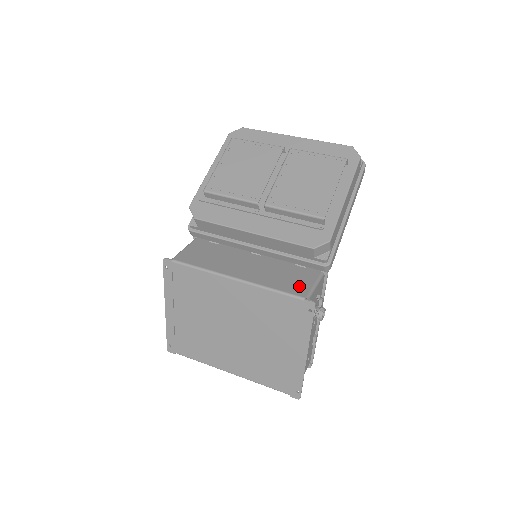
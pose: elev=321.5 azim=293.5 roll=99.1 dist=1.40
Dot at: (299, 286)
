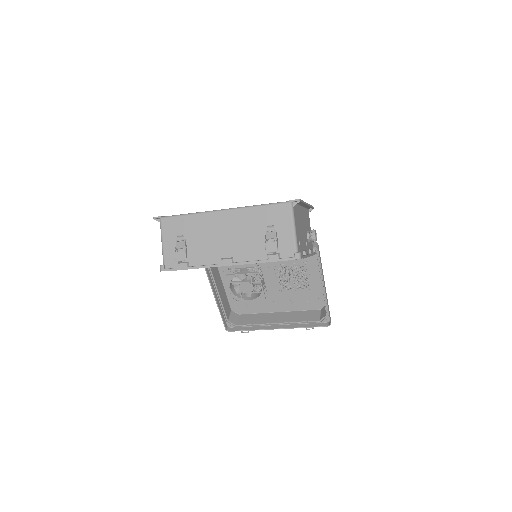
Dot at: occluded
